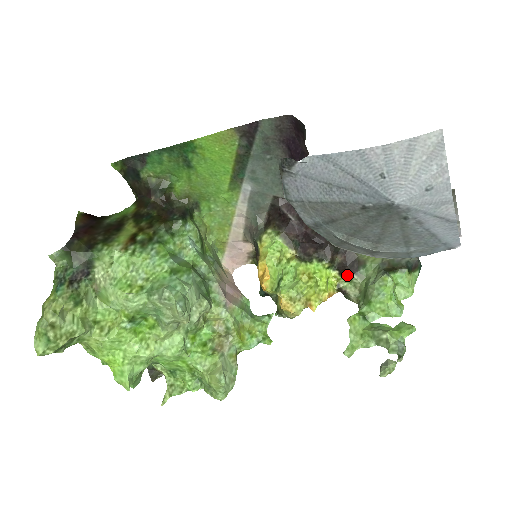
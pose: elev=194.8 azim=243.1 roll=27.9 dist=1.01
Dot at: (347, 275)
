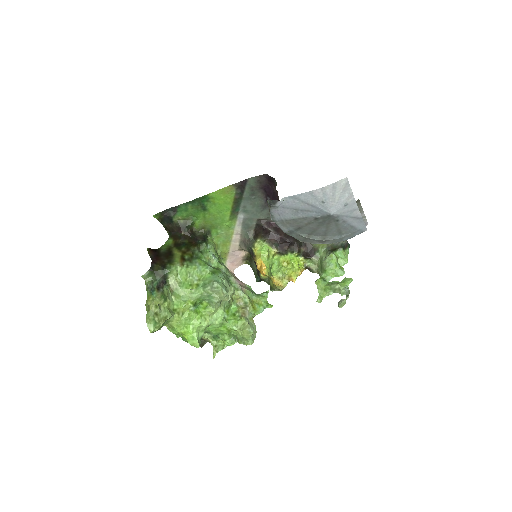
Dot at: (309, 258)
